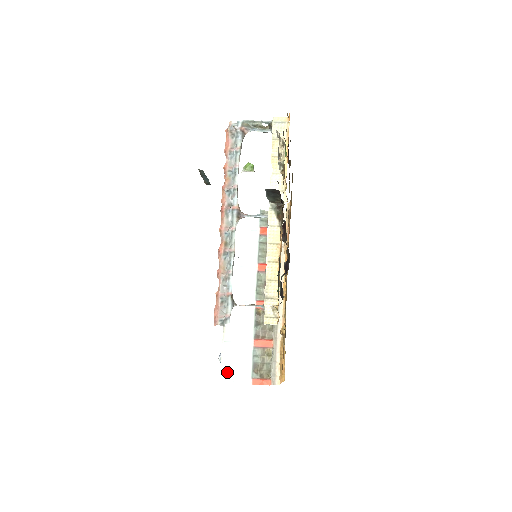
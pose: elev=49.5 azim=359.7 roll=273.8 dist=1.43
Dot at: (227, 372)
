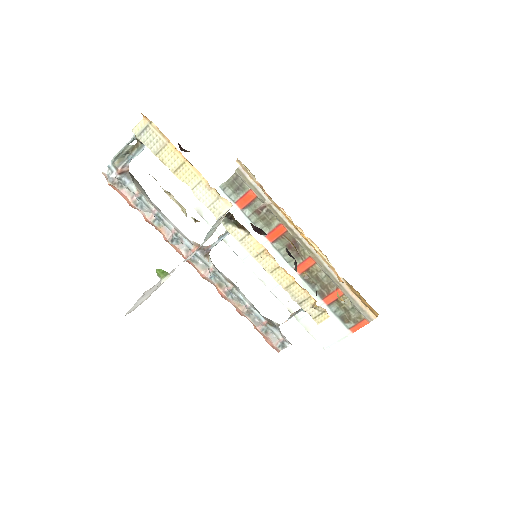
Dot at: (324, 339)
